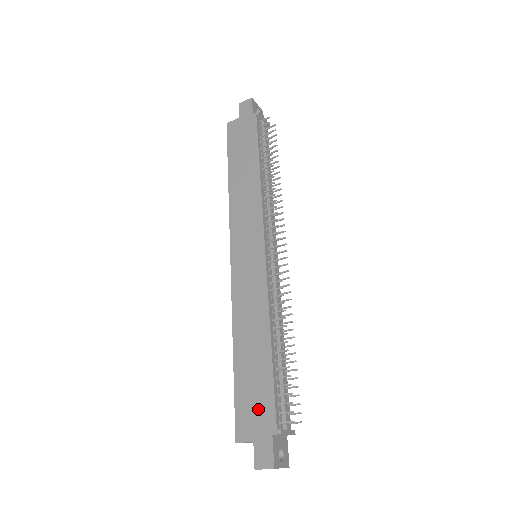
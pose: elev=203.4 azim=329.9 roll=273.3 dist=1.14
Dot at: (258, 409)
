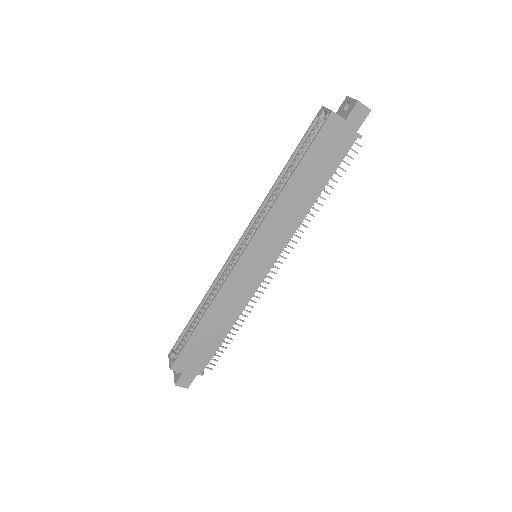
Dot at: (197, 360)
